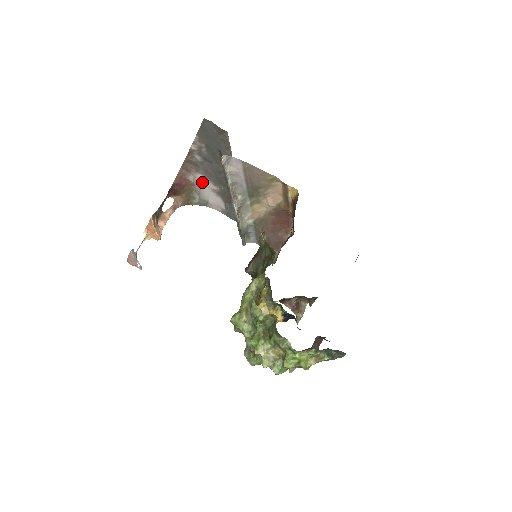
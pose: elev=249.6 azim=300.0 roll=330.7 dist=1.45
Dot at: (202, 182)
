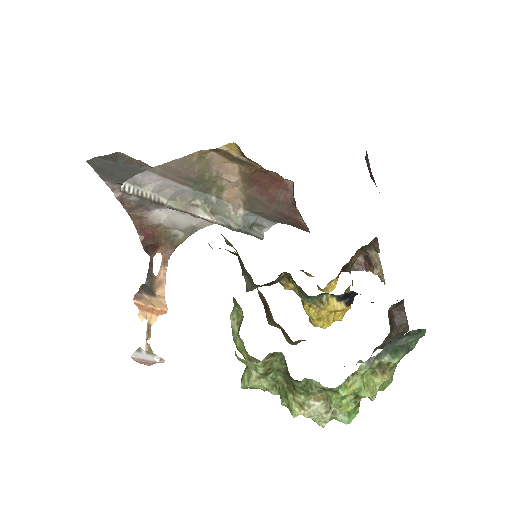
Dot at: (165, 215)
